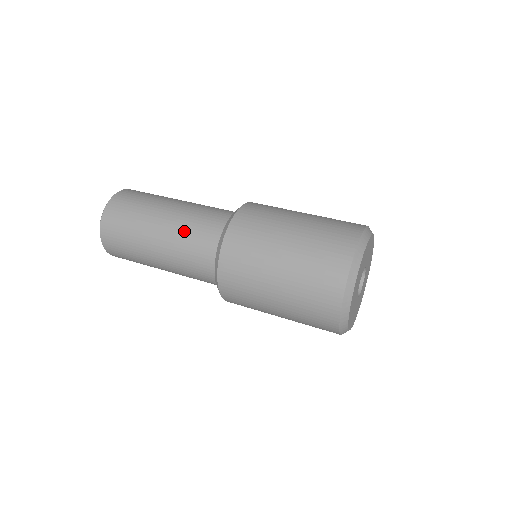
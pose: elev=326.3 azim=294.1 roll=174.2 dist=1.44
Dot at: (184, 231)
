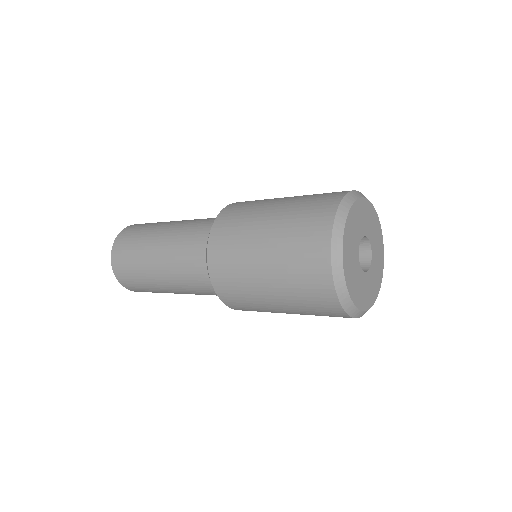
Dot at: (179, 242)
